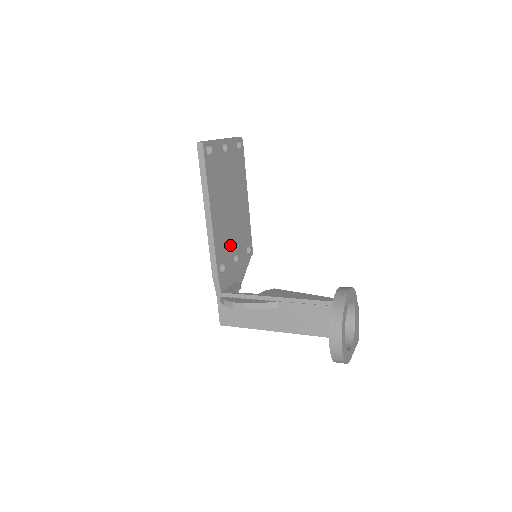
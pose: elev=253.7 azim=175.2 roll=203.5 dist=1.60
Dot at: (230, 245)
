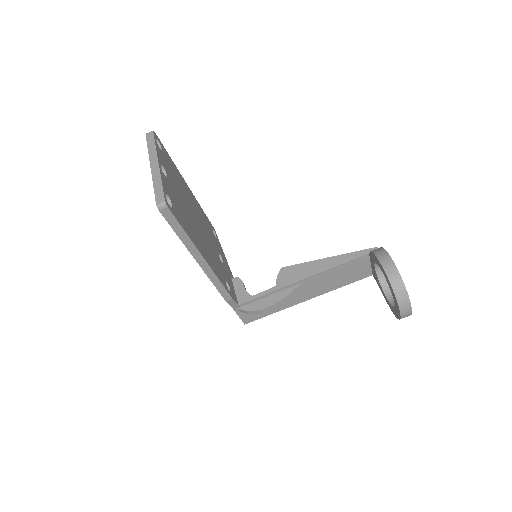
Dot at: (215, 256)
